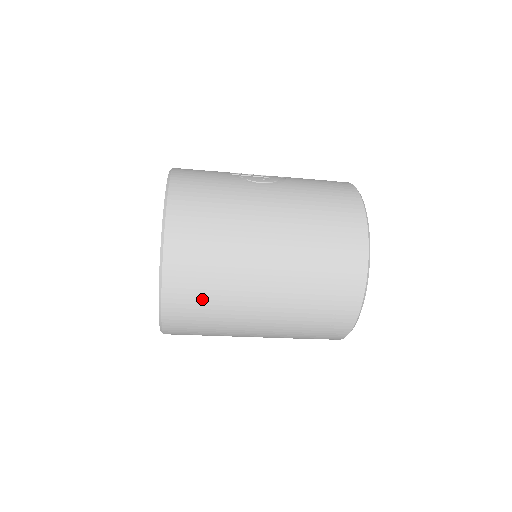
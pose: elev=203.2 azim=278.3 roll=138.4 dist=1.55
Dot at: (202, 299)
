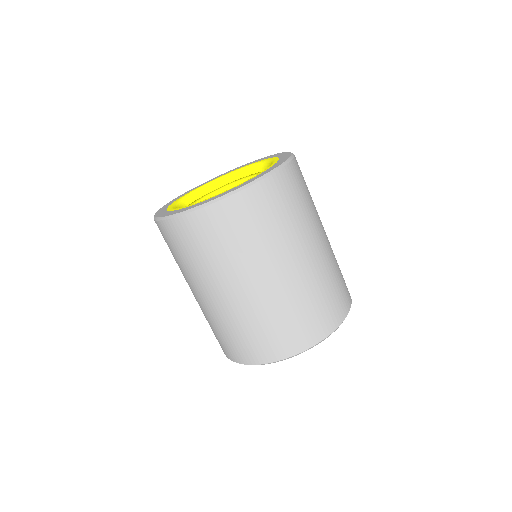
Dot at: (265, 219)
